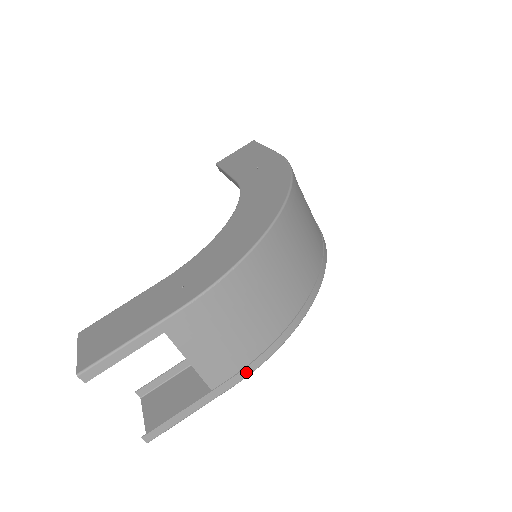
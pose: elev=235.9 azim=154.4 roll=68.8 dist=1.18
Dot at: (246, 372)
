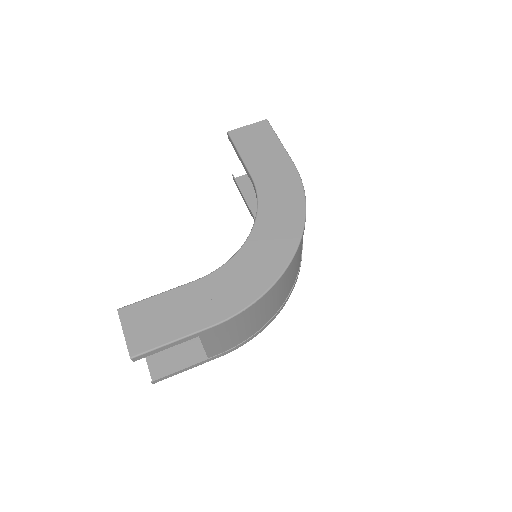
Dot at: (234, 349)
